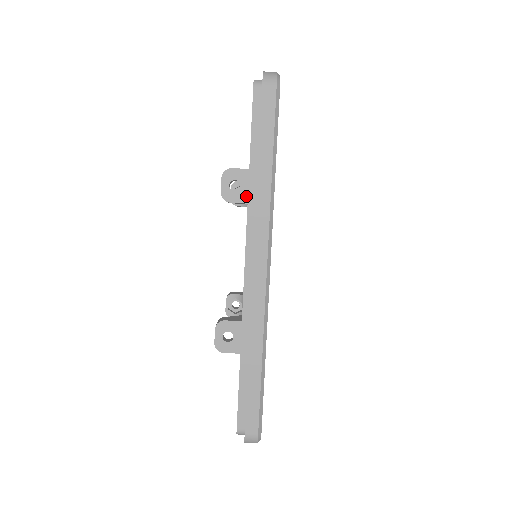
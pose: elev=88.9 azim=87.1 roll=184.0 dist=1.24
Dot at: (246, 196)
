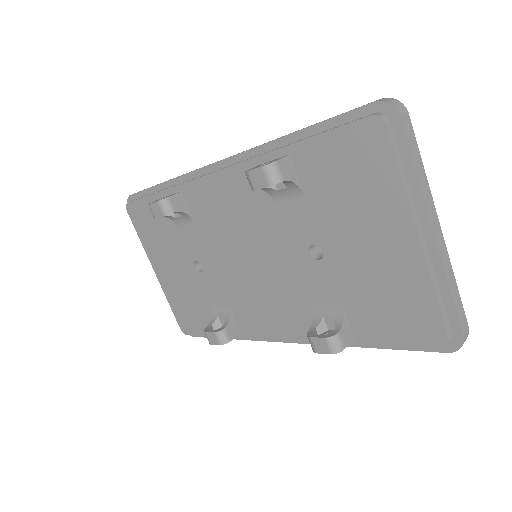
Dot at: occluded
